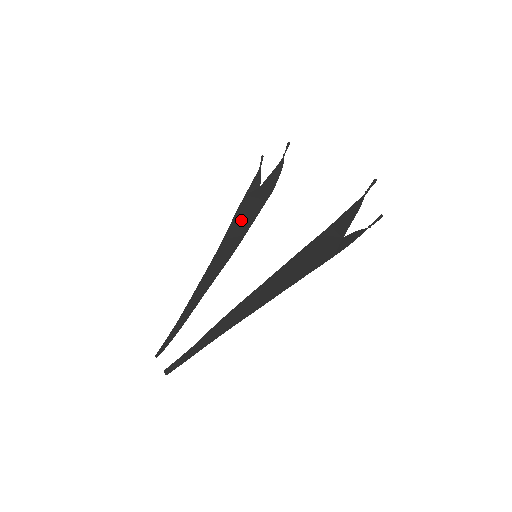
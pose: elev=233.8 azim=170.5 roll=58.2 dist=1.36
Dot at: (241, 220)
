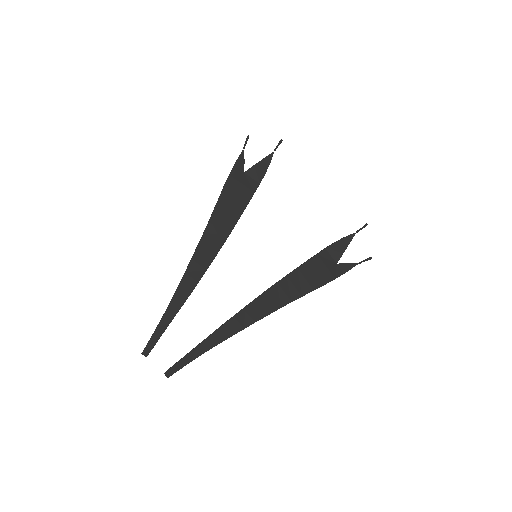
Dot at: (229, 205)
